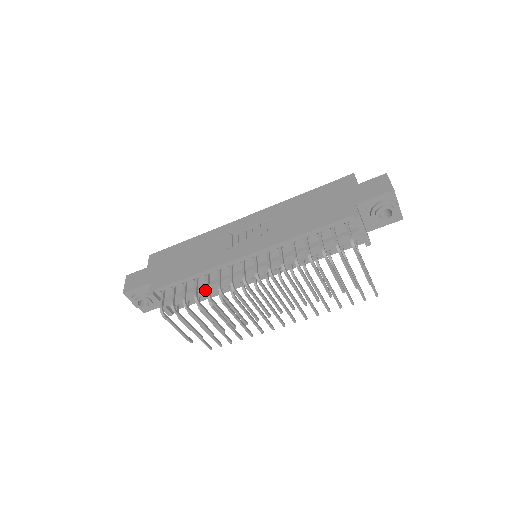
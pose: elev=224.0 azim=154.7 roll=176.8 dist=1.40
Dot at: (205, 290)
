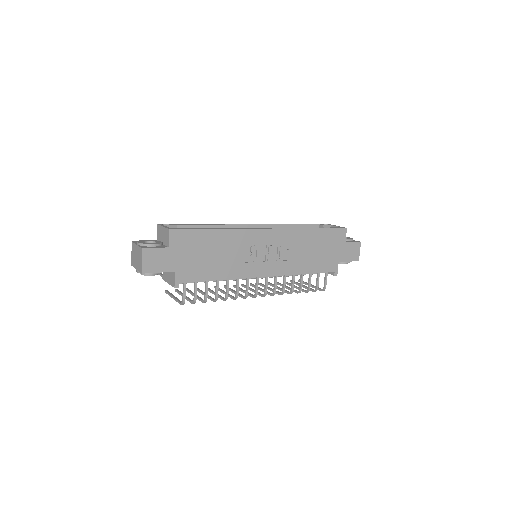
Dot at: occluded
